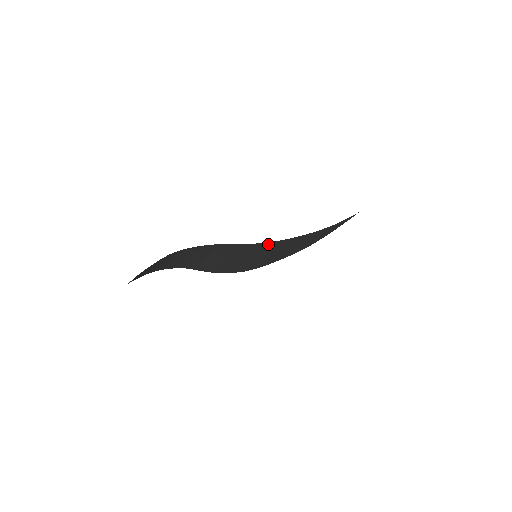
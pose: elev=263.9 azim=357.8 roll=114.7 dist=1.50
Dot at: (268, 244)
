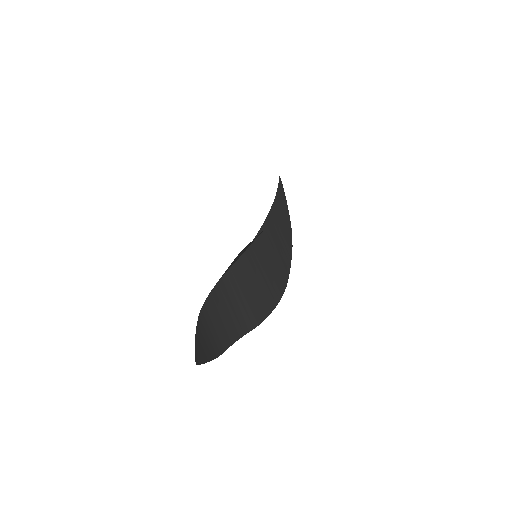
Dot at: (254, 245)
